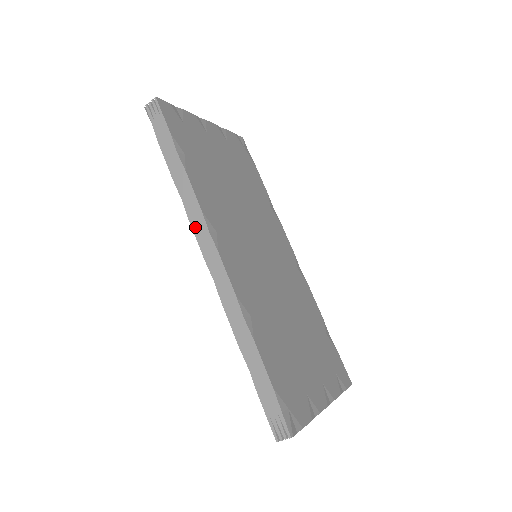
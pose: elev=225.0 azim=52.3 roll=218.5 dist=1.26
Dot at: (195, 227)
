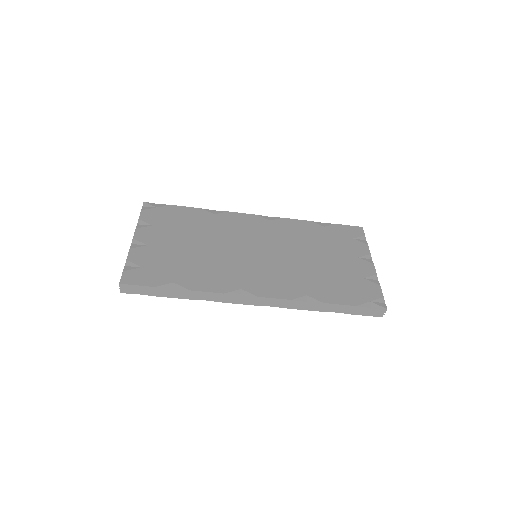
Dot at: (231, 302)
